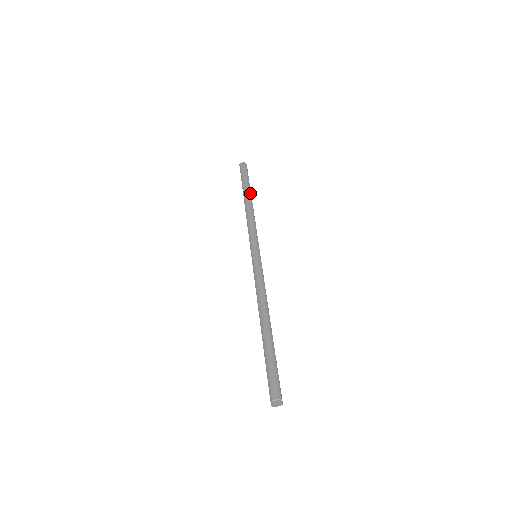
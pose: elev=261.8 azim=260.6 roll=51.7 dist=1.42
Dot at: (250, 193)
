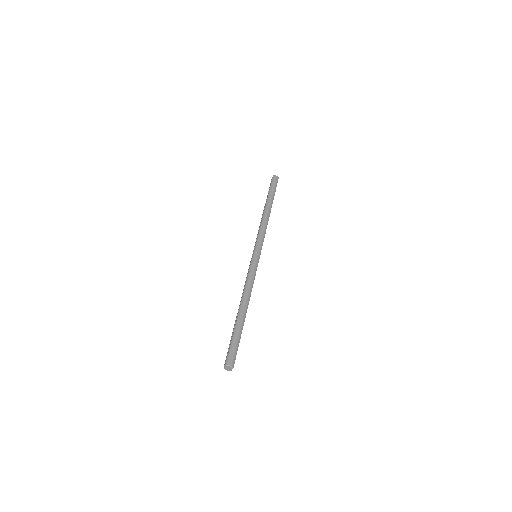
Dot at: occluded
